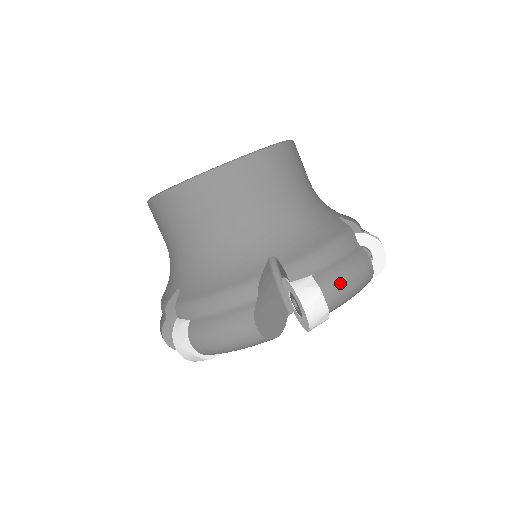
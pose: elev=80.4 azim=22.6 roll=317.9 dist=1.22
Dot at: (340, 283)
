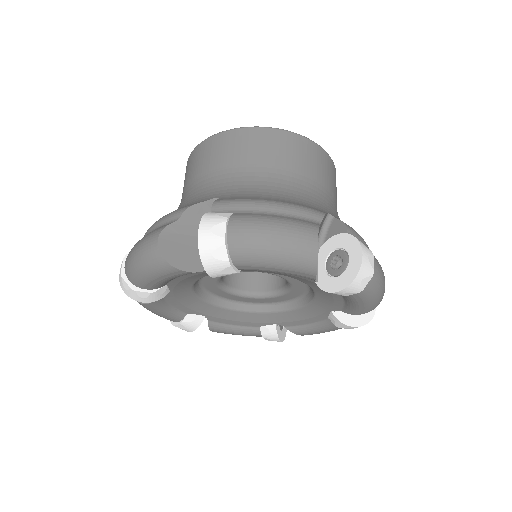
Dot at: (255, 226)
